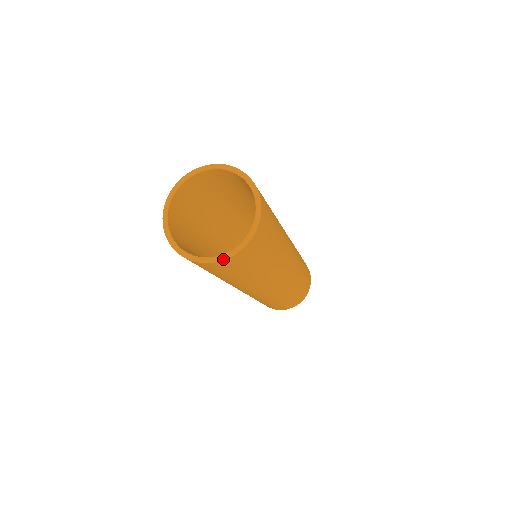
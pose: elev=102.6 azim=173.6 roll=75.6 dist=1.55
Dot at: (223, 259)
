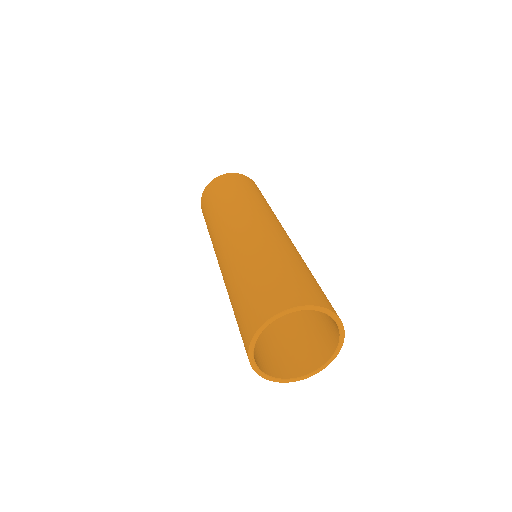
Dot at: occluded
